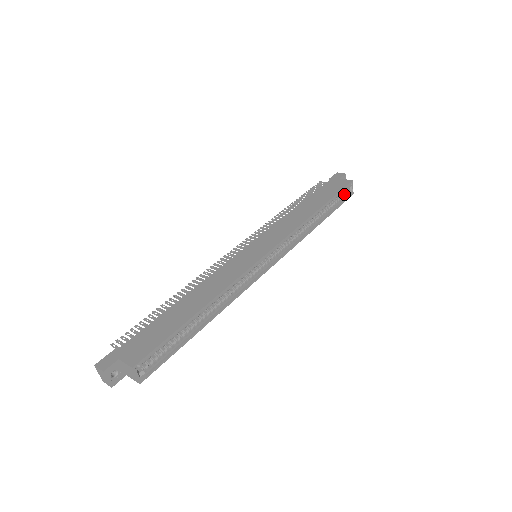
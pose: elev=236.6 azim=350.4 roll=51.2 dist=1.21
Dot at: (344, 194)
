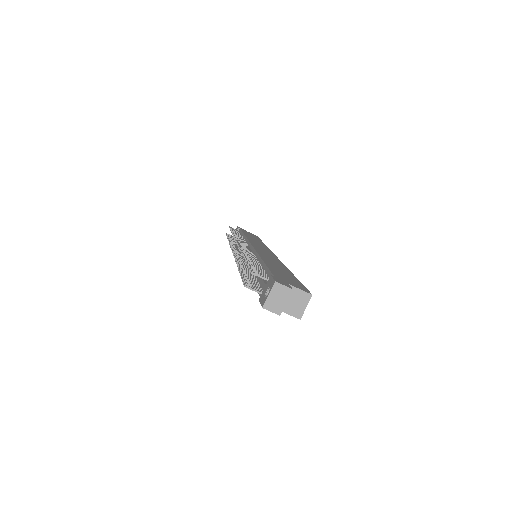
Dot at: occluded
